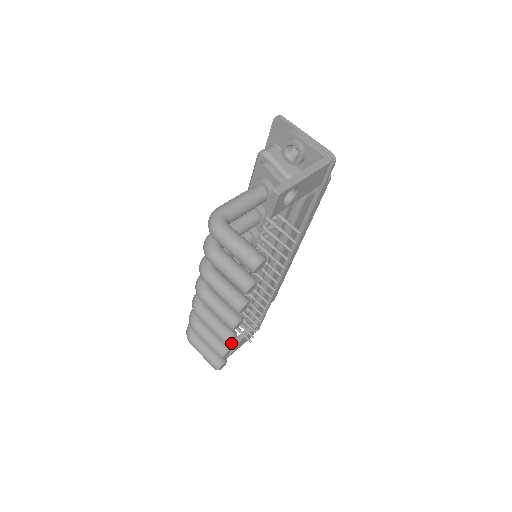
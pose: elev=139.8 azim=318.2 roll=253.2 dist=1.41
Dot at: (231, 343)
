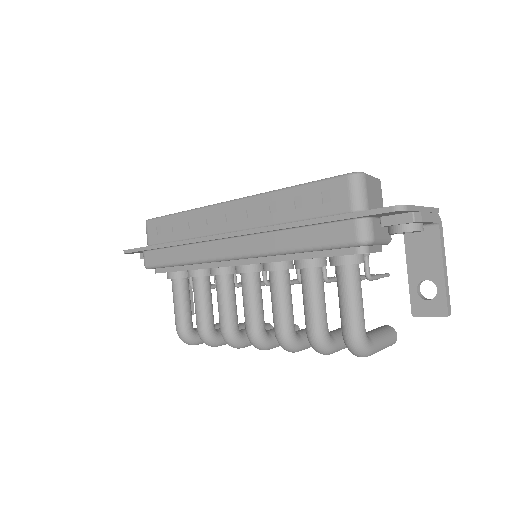
Dot at: occluded
